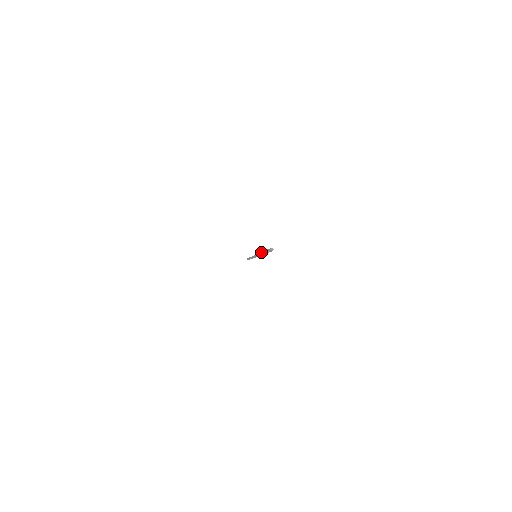
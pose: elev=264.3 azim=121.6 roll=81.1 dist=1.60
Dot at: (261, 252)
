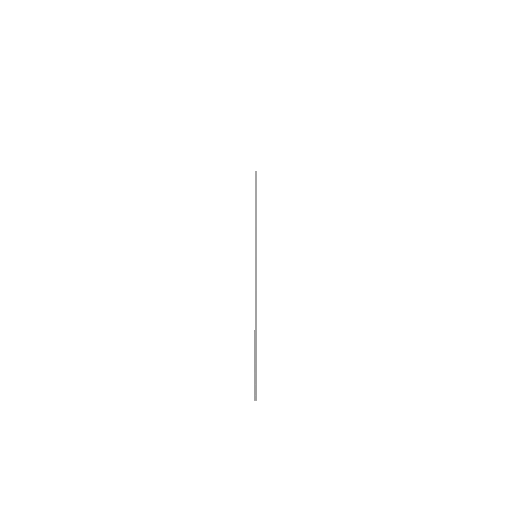
Dot at: occluded
